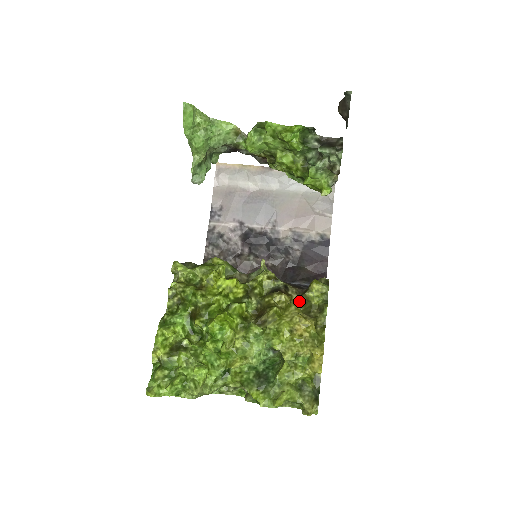
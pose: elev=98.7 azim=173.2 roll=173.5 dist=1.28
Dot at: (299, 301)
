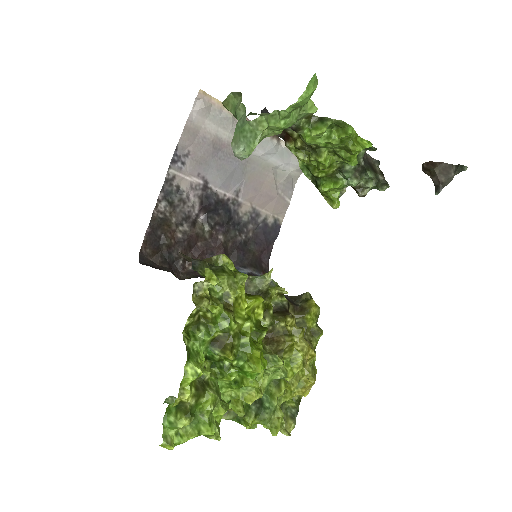
Dot at: occluded
